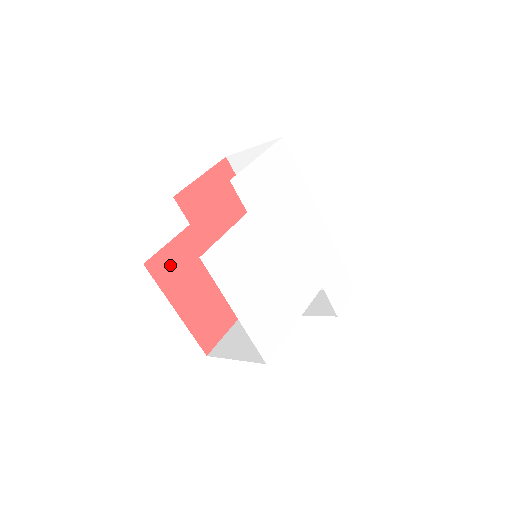
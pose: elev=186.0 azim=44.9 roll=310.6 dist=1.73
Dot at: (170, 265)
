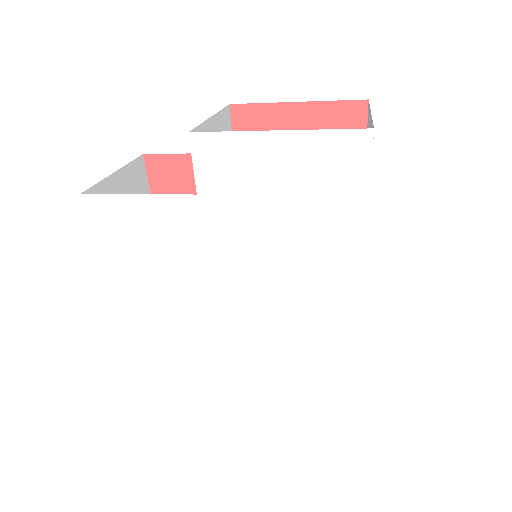
Dot at: (177, 178)
